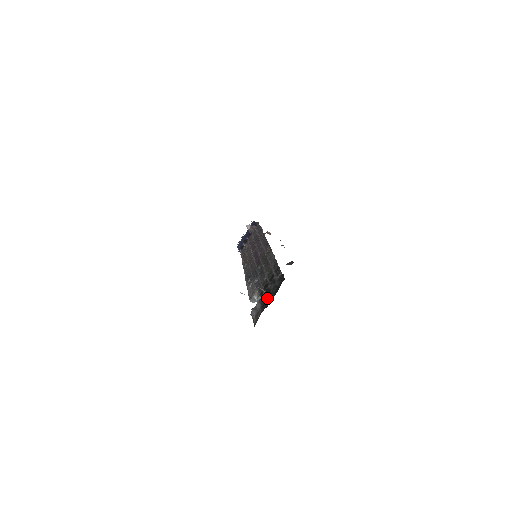
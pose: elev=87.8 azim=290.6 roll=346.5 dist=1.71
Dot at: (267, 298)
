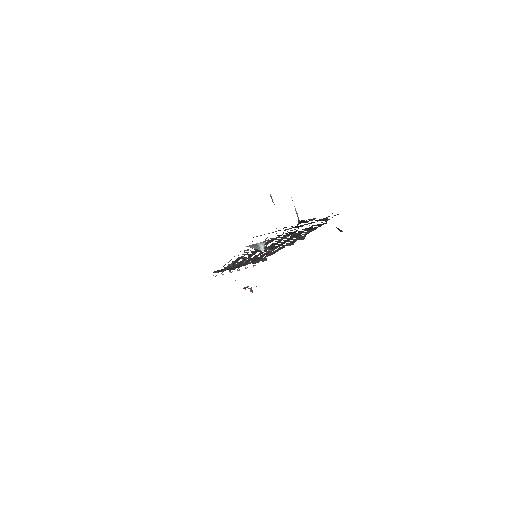
Dot at: (300, 222)
